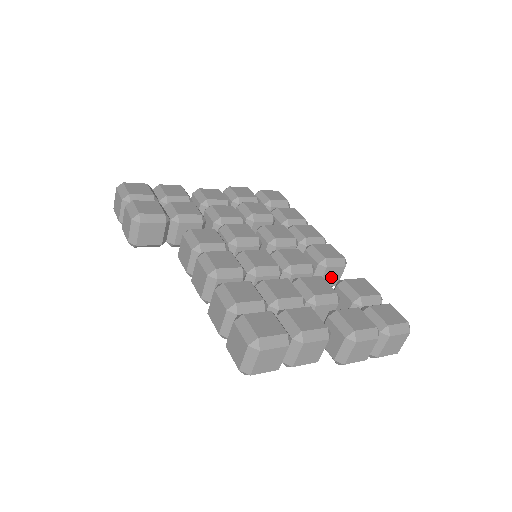
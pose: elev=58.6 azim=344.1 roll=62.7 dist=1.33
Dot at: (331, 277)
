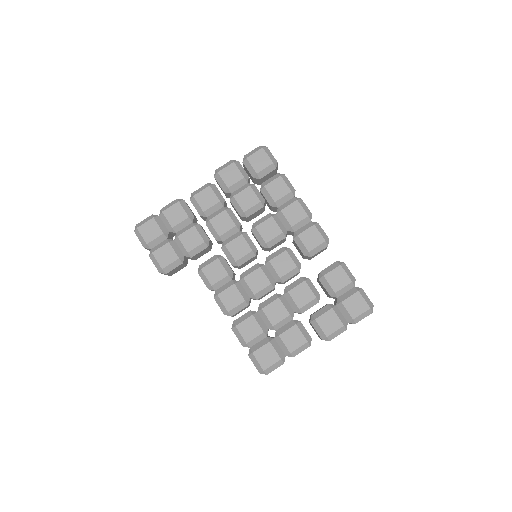
Dot at: (318, 253)
